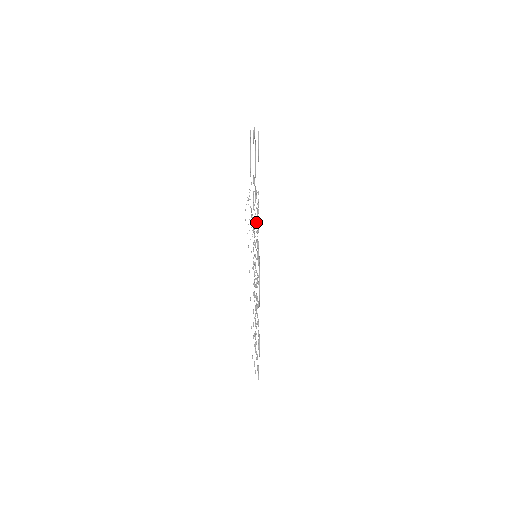
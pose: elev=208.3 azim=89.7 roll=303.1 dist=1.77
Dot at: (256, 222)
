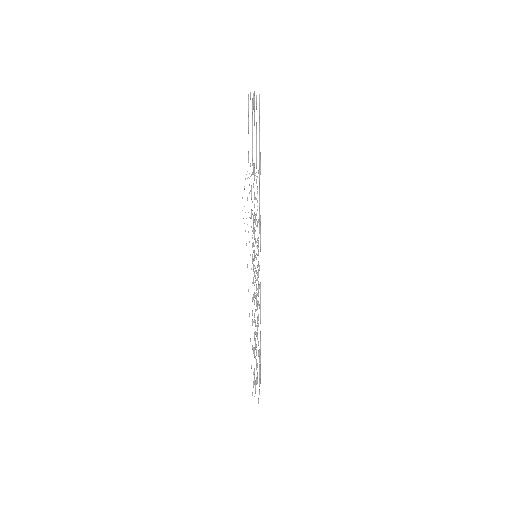
Dot at: occluded
